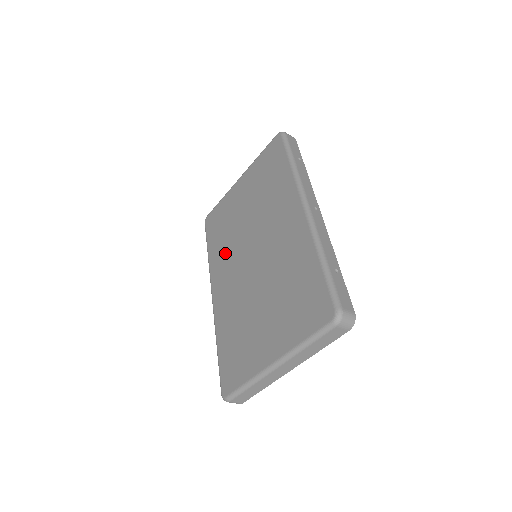
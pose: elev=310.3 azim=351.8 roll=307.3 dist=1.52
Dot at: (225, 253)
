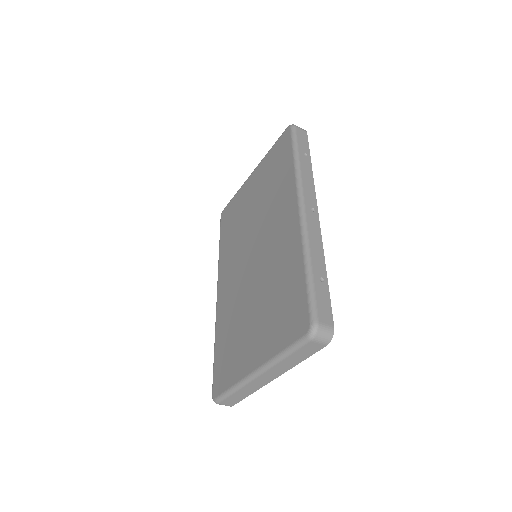
Dot at: (232, 250)
